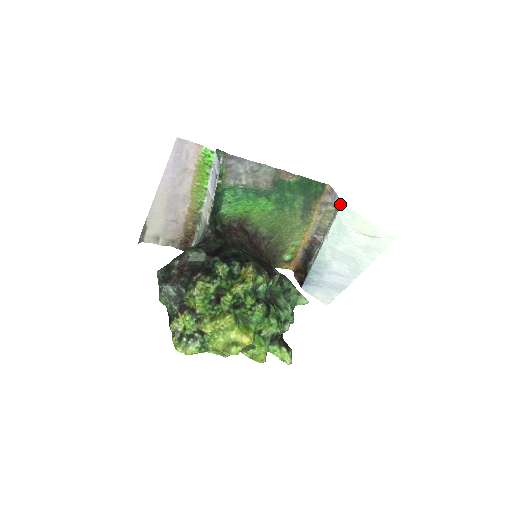
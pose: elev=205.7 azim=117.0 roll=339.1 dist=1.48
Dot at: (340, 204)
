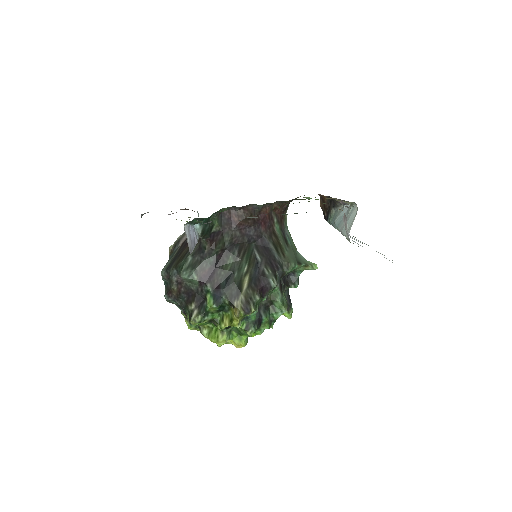
Dot at: (349, 240)
